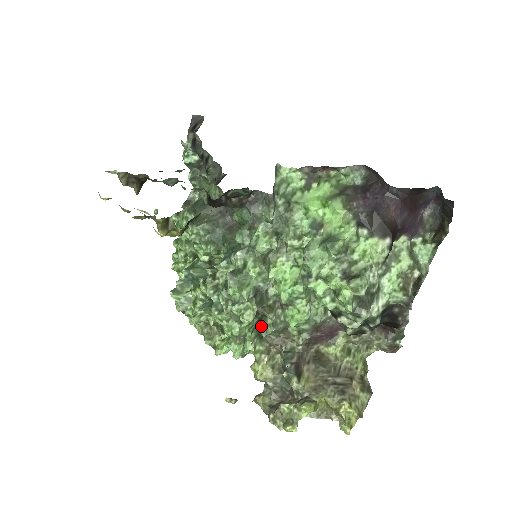
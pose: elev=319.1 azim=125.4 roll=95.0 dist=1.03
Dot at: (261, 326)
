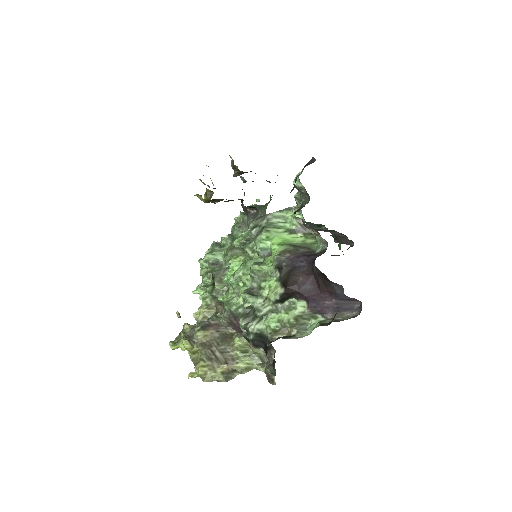
Dot at: (213, 287)
